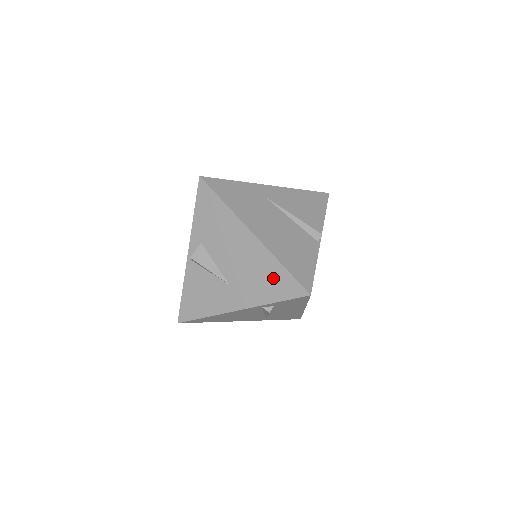
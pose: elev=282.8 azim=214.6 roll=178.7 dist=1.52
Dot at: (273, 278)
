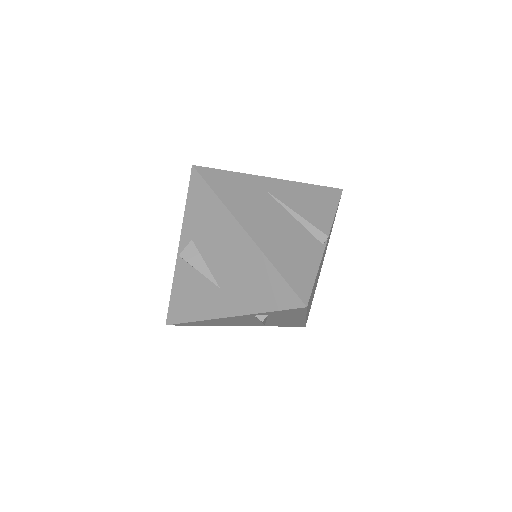
Dot at: (266, 284)
